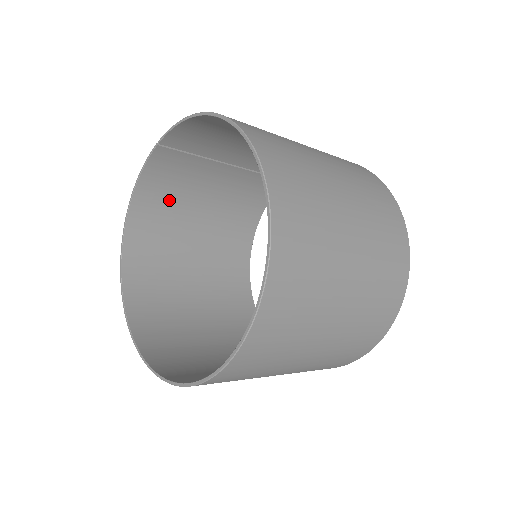
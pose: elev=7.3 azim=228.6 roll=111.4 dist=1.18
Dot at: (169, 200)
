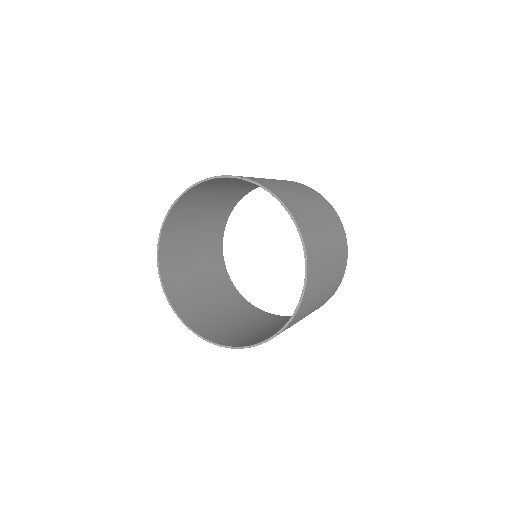
Dot at: (218, 183)
